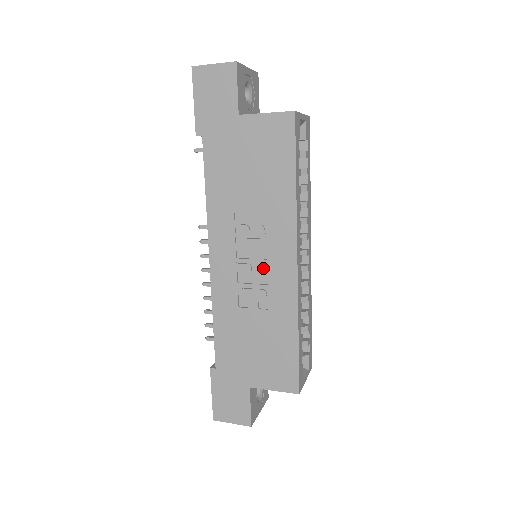
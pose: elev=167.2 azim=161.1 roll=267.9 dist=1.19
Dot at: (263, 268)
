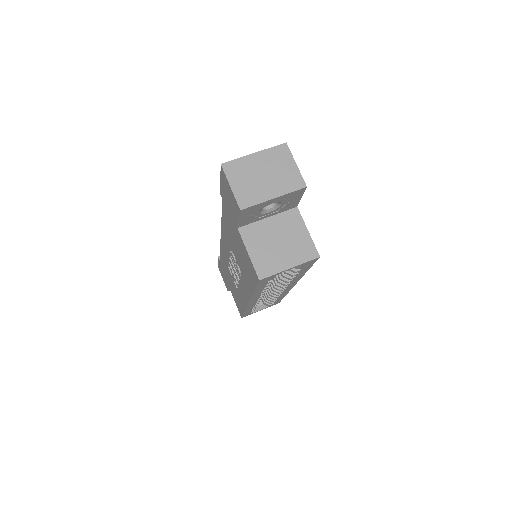
Dot at: (237, 279)
